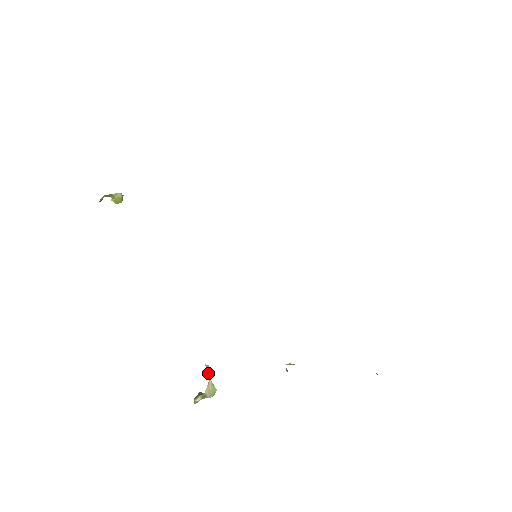
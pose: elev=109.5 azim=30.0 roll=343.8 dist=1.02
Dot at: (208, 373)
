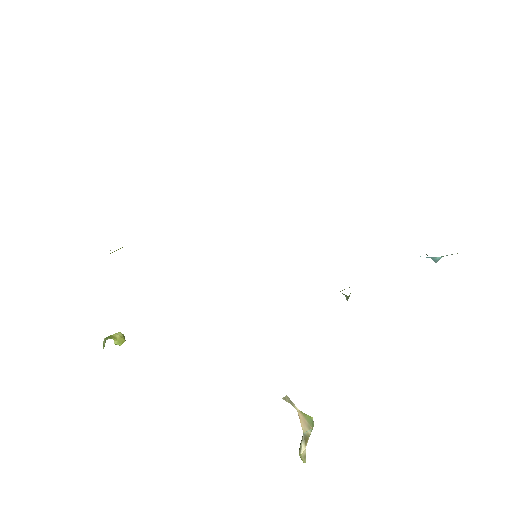
Dot at: (291, 404)
